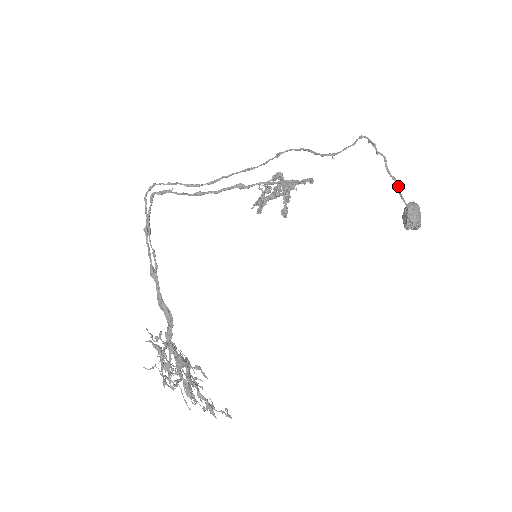
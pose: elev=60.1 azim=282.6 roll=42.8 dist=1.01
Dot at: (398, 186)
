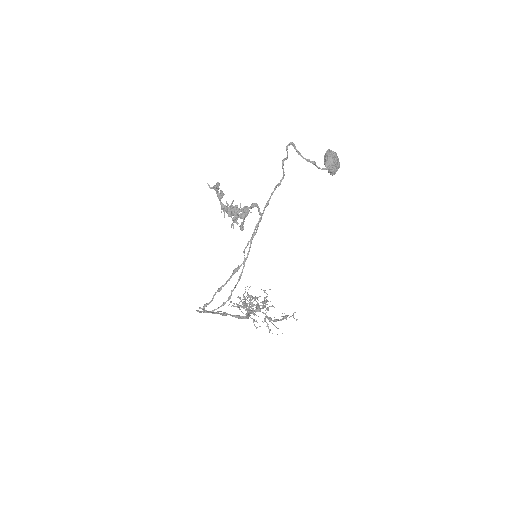
Dot at: (315, 165)
